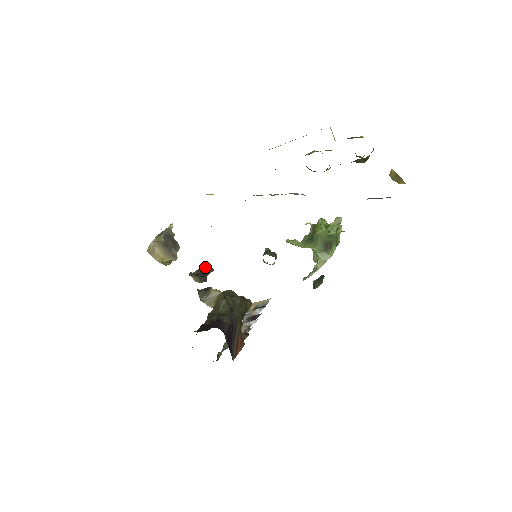
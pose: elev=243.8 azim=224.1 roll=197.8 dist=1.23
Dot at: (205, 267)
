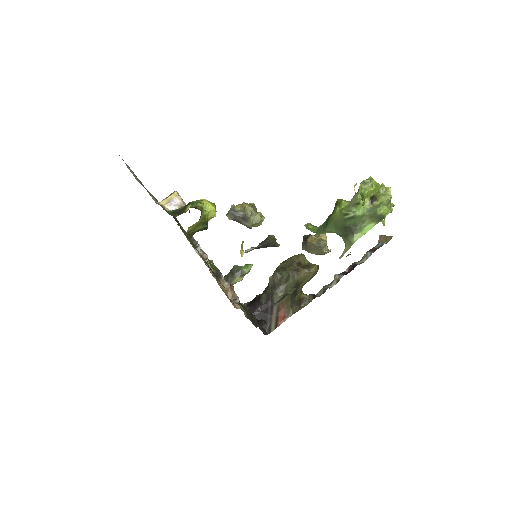
Dot at: (268, 237)
